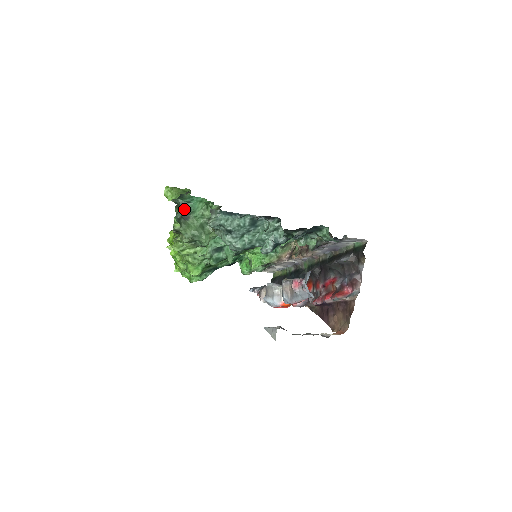
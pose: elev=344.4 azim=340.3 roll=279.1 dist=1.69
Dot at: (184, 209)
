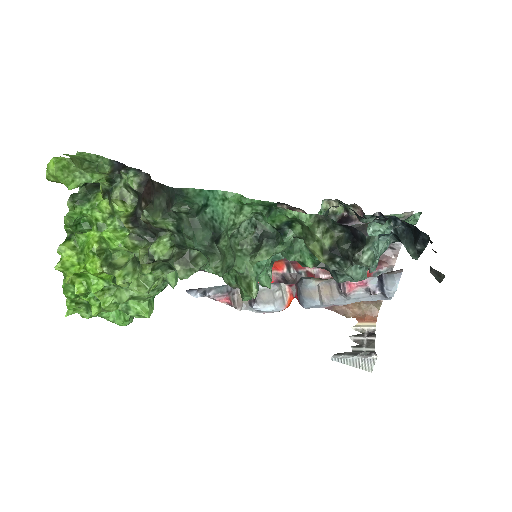
Dot at: (206, 223)
